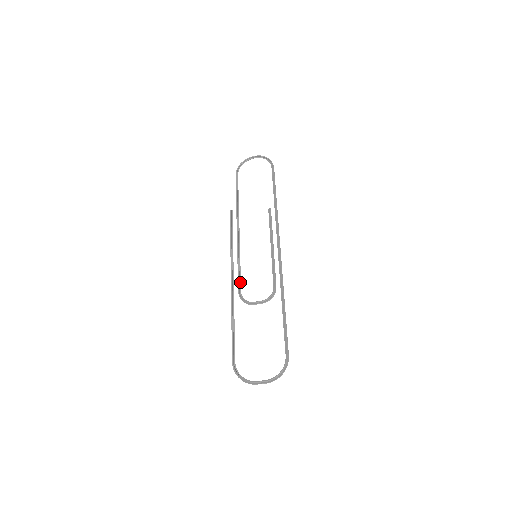
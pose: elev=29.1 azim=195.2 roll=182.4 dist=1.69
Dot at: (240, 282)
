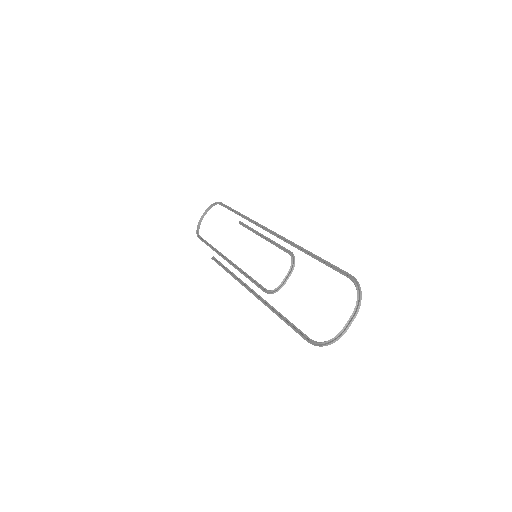
Dot at: (259, 285)
